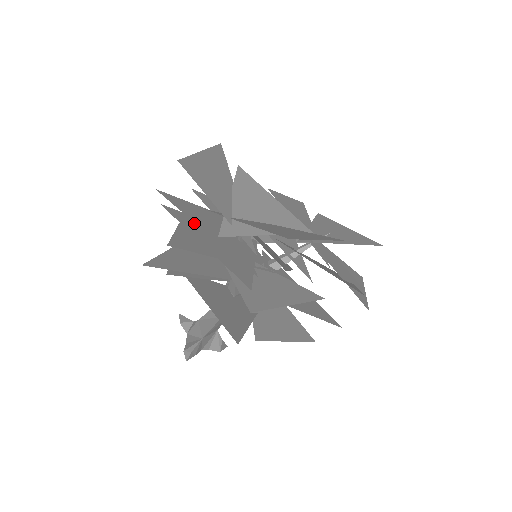
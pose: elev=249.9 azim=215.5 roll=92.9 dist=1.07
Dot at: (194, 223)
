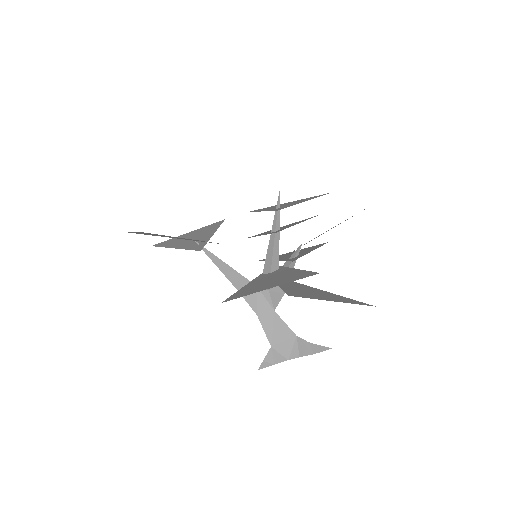
Dot at: occluded
